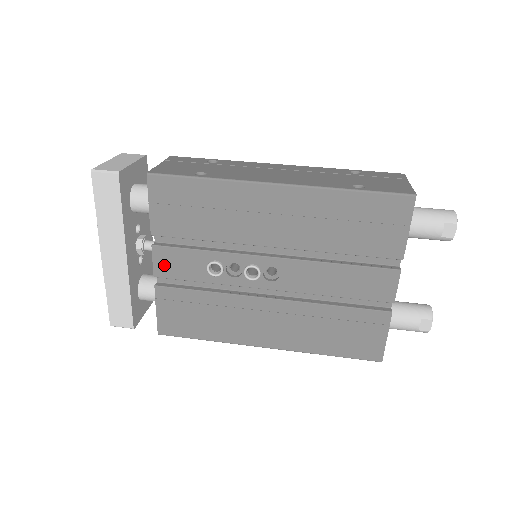
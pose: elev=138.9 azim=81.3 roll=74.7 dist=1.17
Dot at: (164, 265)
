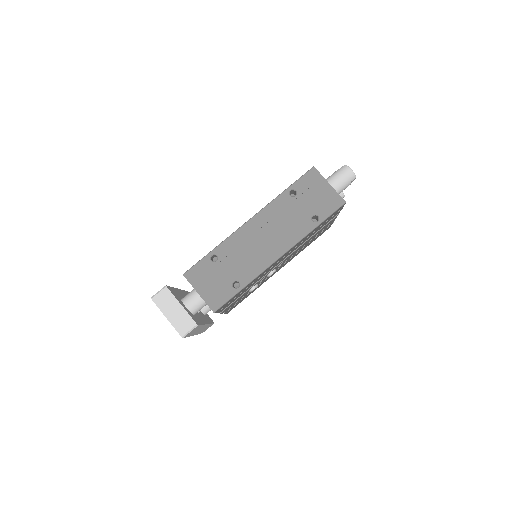
Dot at: occluded
